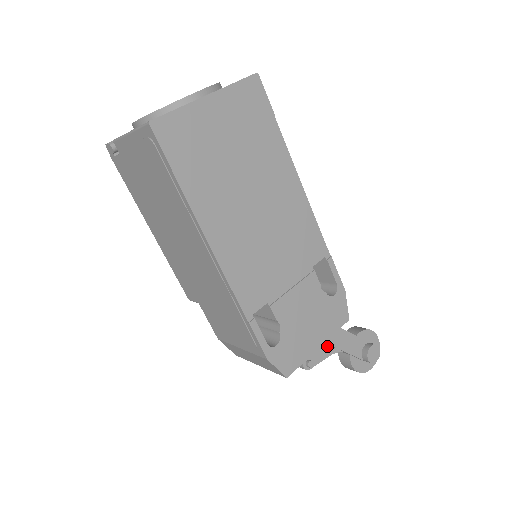
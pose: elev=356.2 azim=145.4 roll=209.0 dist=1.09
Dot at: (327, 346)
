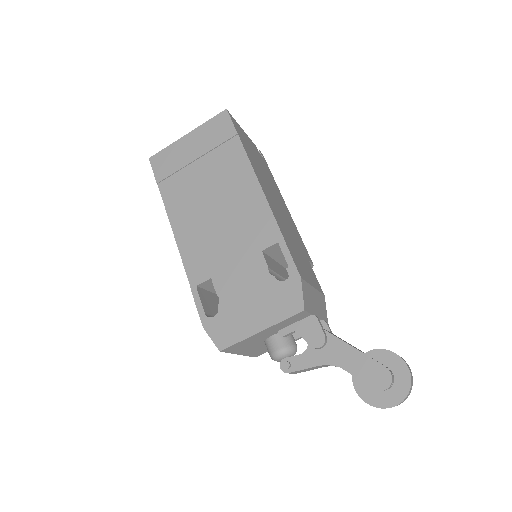
Dot at: (315, 353)
